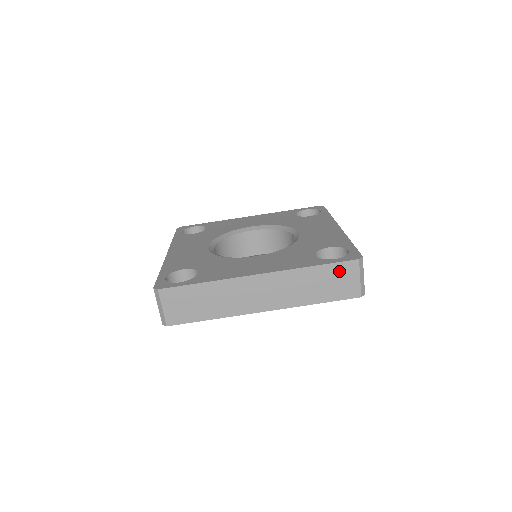
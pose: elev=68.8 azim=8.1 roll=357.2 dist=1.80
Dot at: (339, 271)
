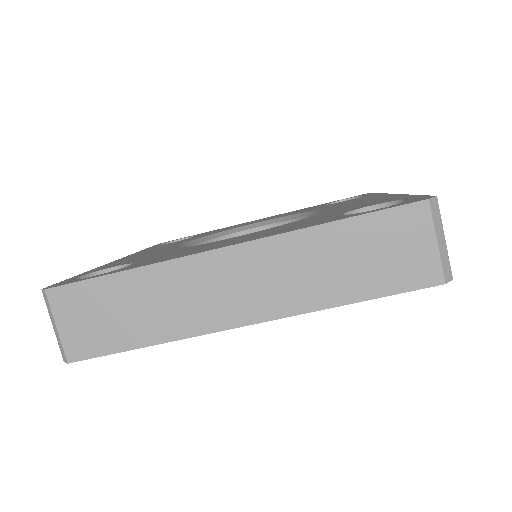
Dot at: (389, 228)
